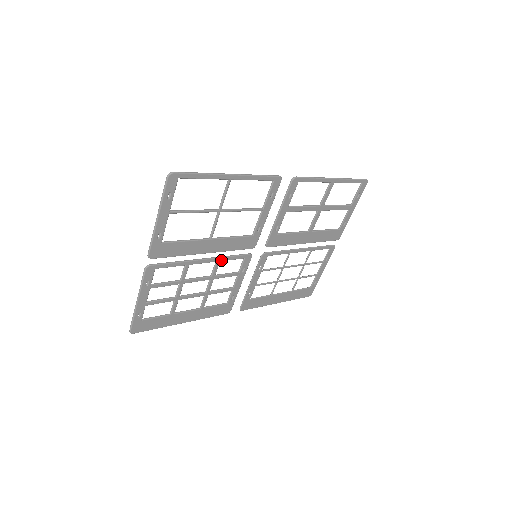
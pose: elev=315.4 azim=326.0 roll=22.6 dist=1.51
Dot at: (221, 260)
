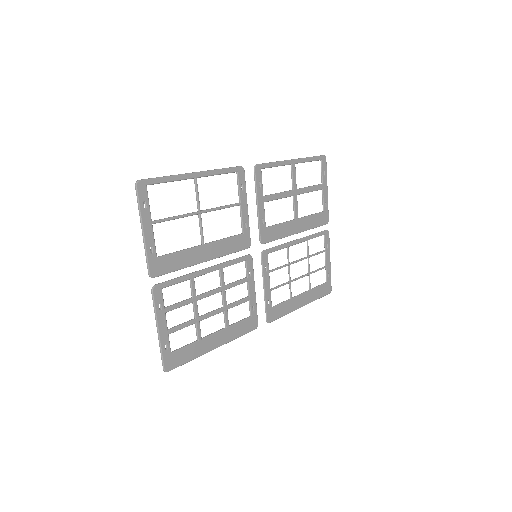
Dot at: (223, 267)
